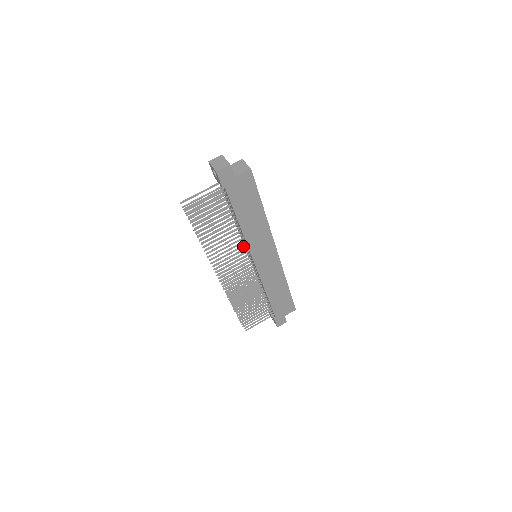
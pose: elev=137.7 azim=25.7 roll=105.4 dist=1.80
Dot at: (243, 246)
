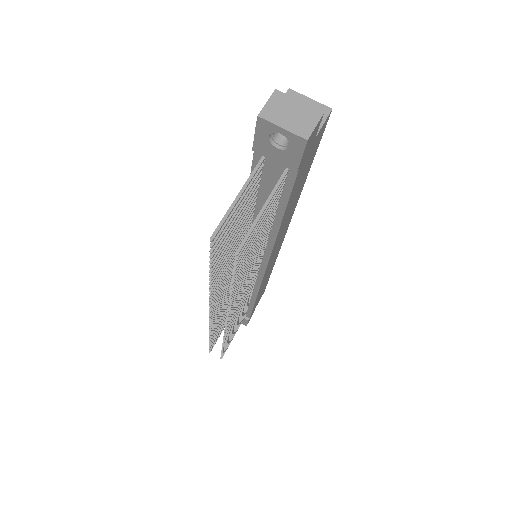
Dot at: (261, 255)
